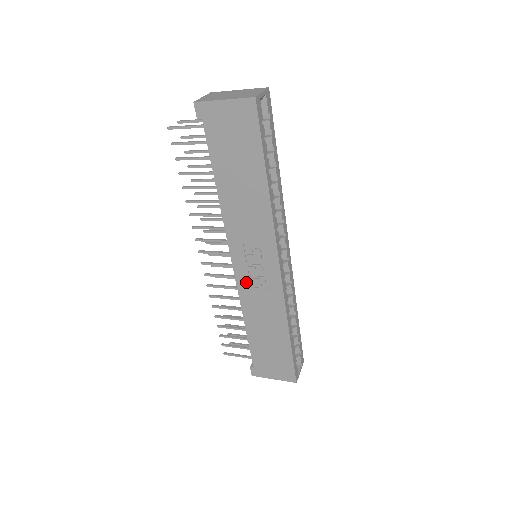
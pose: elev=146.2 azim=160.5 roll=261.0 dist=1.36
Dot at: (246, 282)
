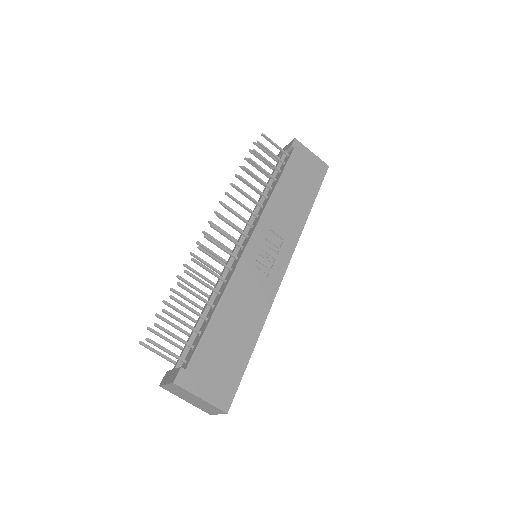
Dot at: (250, 262)
